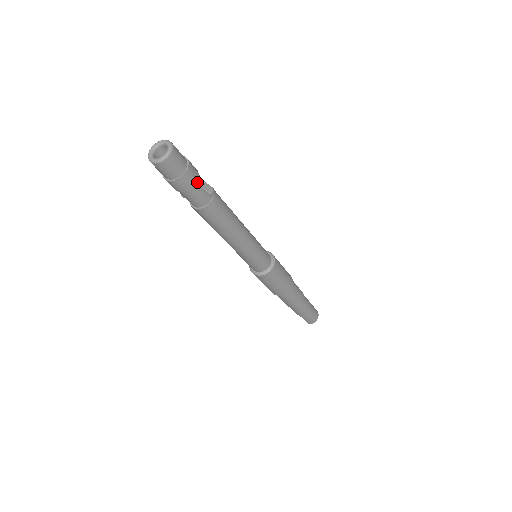
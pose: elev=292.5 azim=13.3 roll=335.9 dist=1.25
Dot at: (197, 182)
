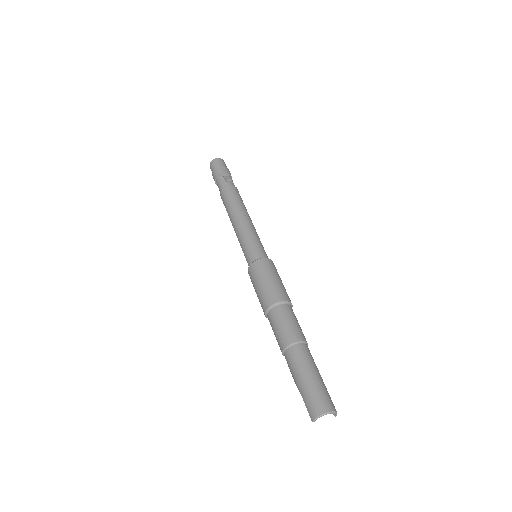
Dot at: (223, 174)
